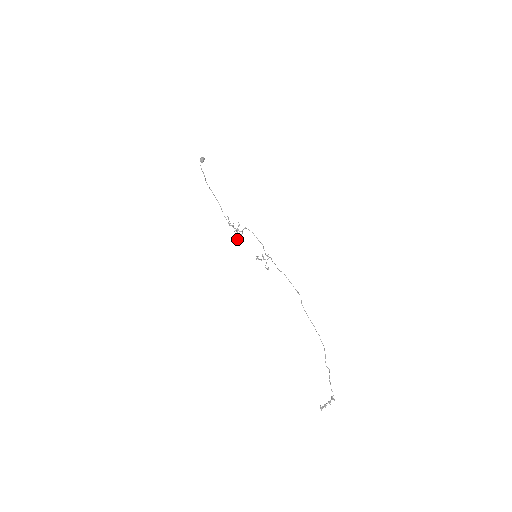
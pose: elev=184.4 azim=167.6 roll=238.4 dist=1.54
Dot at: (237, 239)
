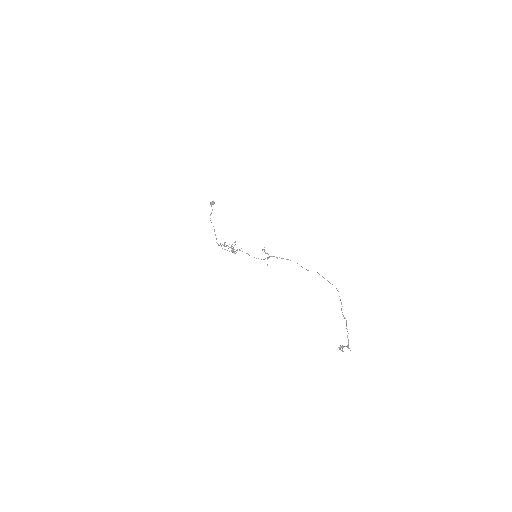
Dot at: (233, 249)
